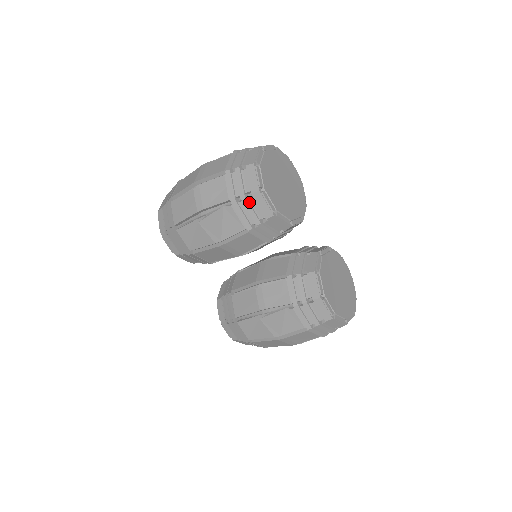
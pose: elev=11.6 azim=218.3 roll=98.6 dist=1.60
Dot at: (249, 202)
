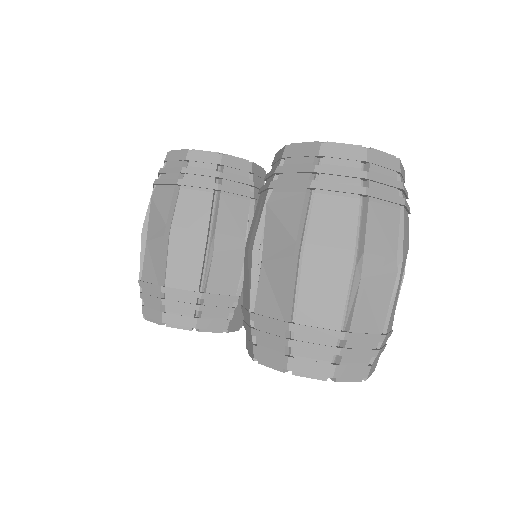
Dot at: (167, 169)
